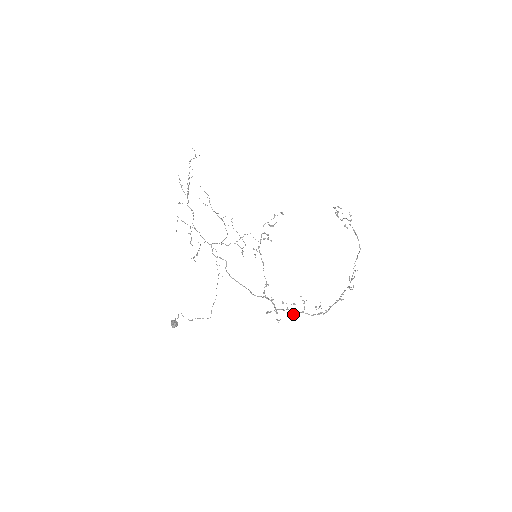
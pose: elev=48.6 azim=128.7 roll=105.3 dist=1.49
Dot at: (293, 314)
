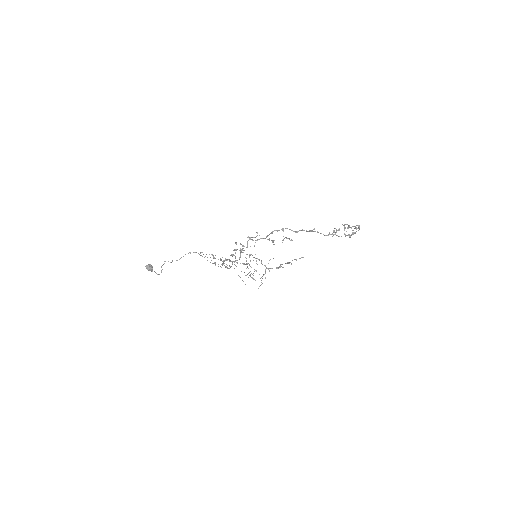
Dot at: occluded
